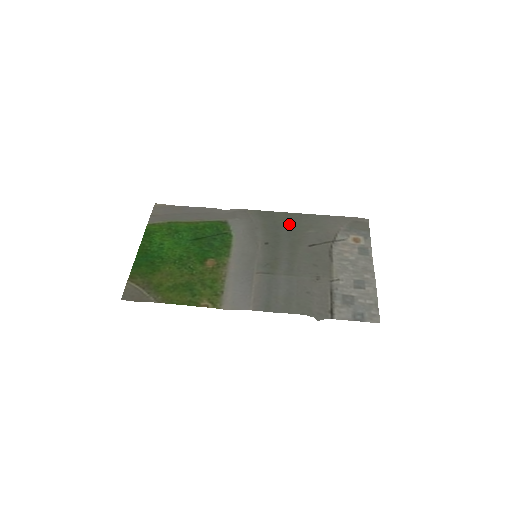
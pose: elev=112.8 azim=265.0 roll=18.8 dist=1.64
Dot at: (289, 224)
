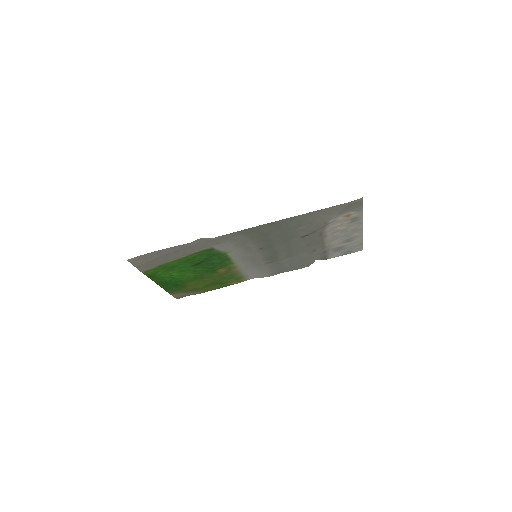
Dot at: (276, 230)
